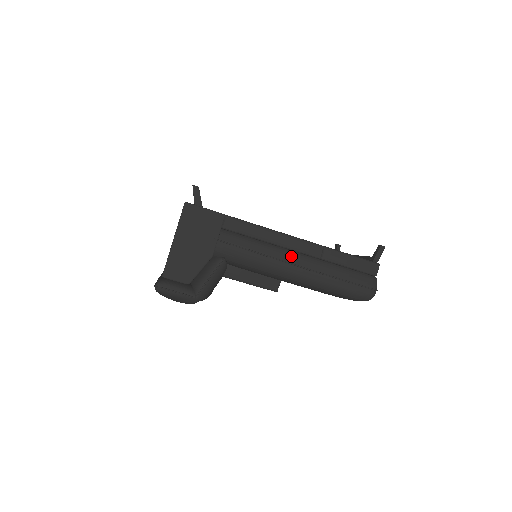
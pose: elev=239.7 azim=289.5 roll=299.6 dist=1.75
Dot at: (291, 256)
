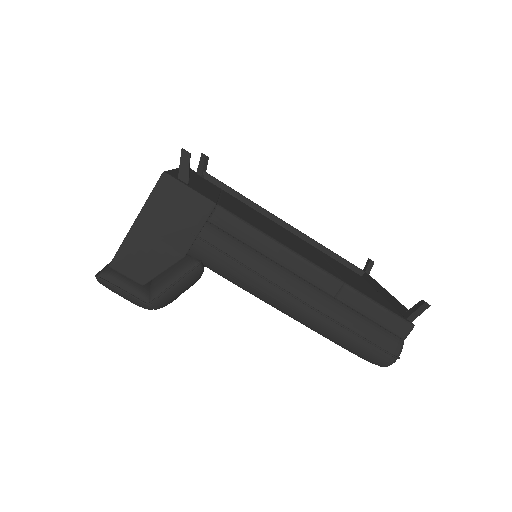
Dot at: (294, 284)
